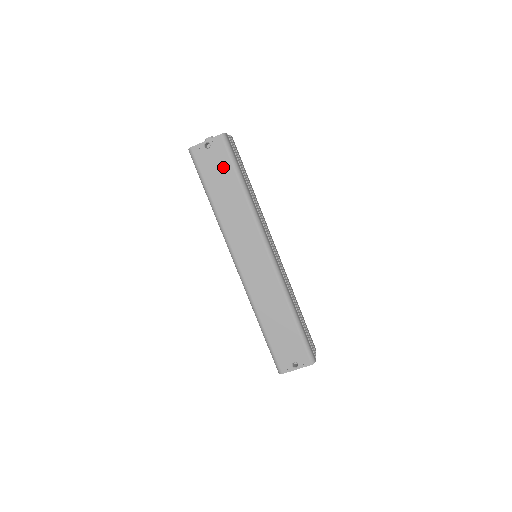
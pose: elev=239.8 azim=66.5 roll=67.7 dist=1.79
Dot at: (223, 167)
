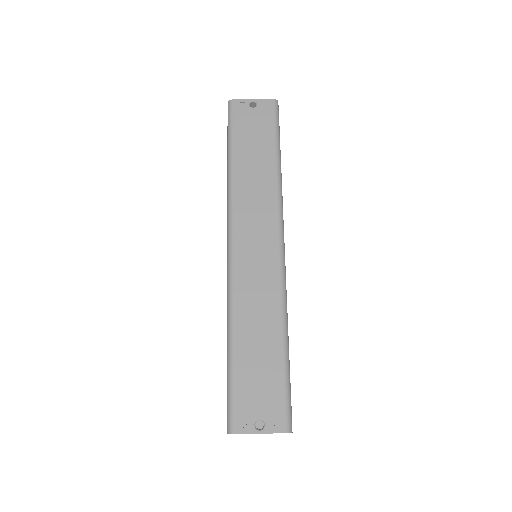
Dot at: (262, 131)
